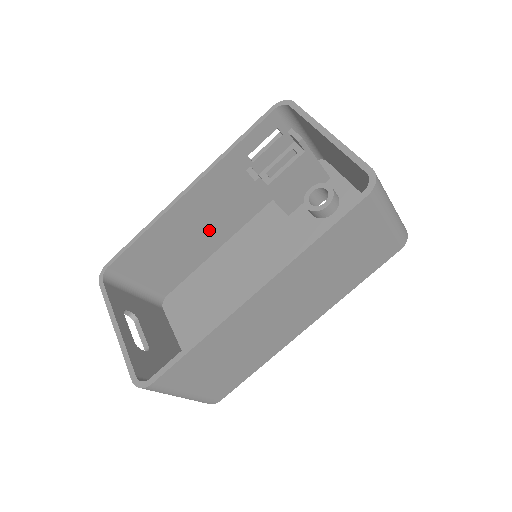
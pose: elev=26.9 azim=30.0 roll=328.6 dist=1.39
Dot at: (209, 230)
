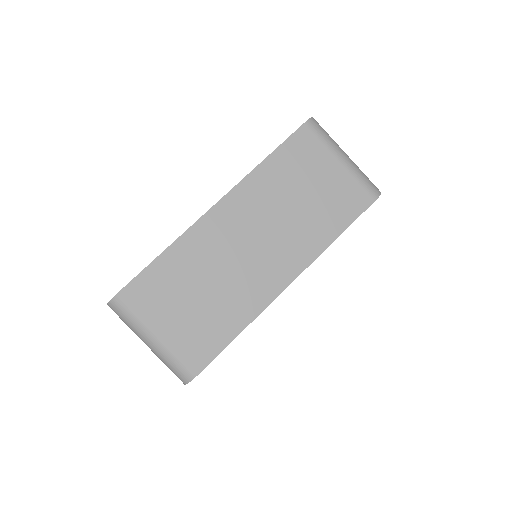
Dot at: occluded
